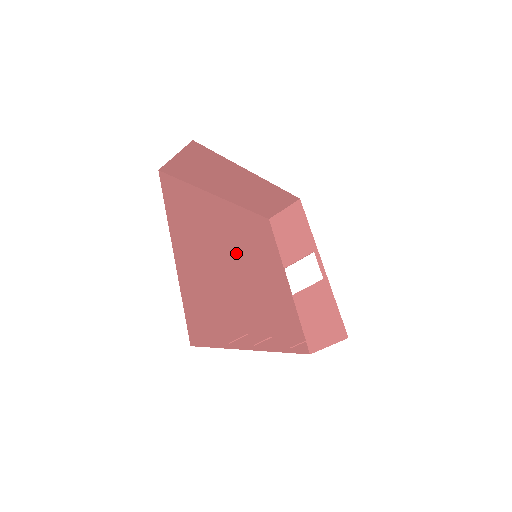
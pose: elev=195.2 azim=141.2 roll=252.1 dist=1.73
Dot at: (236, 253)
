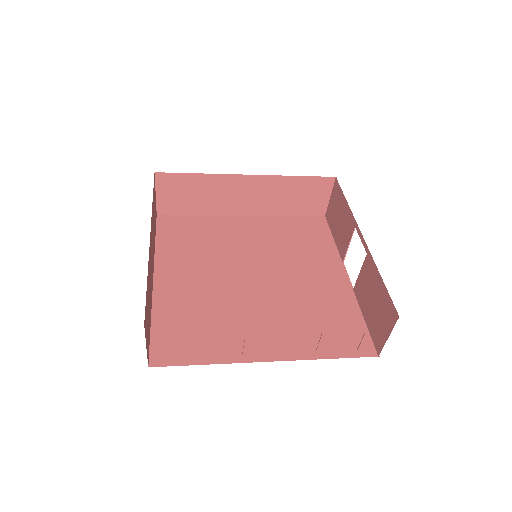
Dot at: (254, 263)
